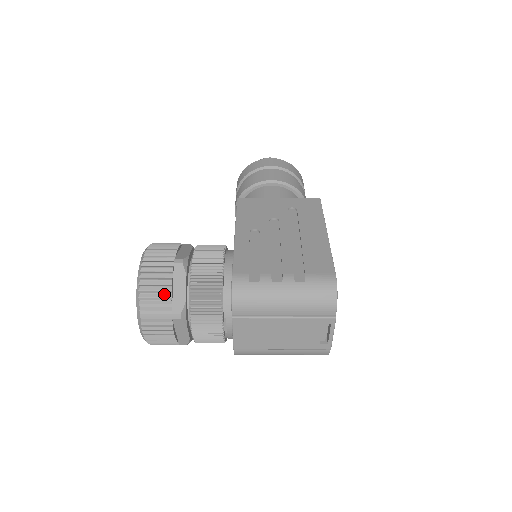
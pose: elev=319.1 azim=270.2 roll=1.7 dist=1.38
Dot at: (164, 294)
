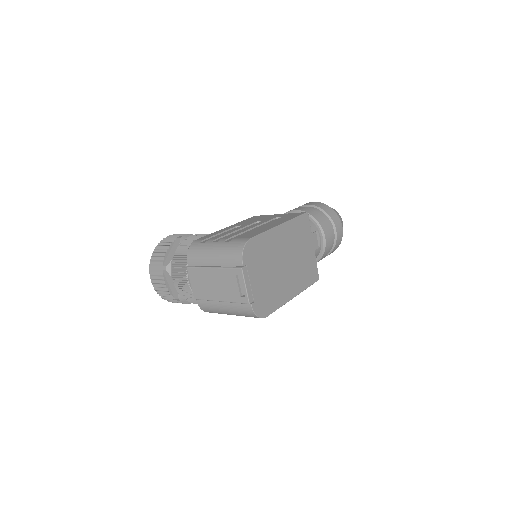
Dot at: (162, 254)
